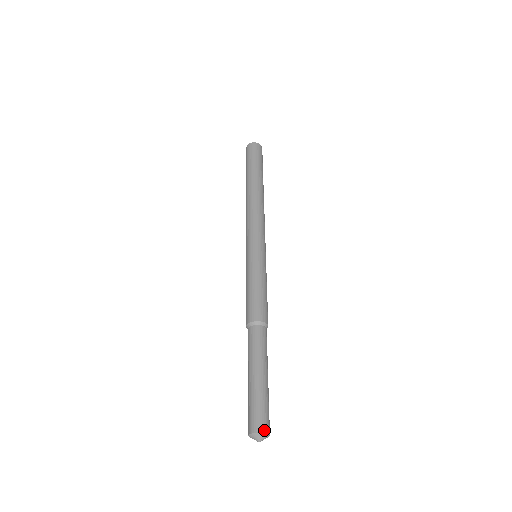
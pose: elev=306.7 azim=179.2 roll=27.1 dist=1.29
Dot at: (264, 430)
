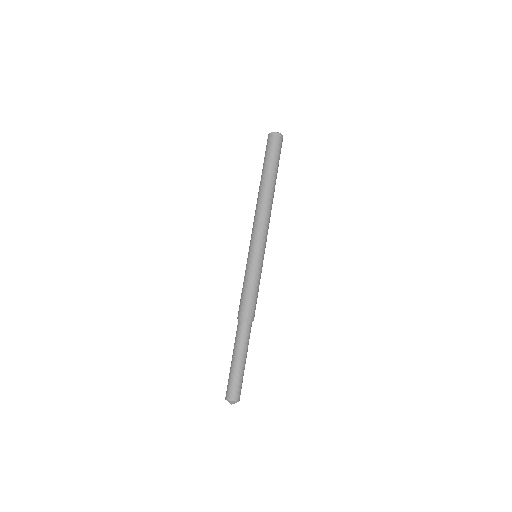
Dot at: occluded
